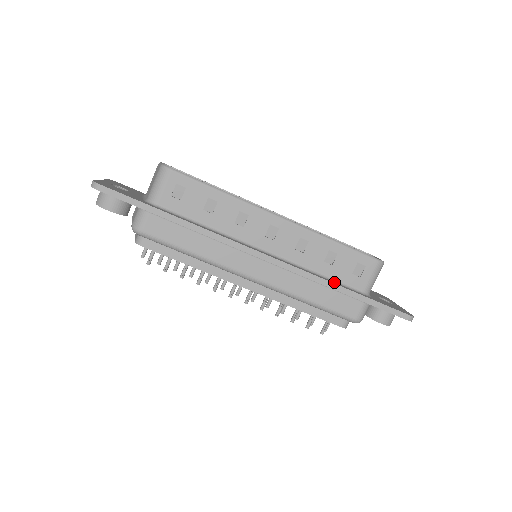
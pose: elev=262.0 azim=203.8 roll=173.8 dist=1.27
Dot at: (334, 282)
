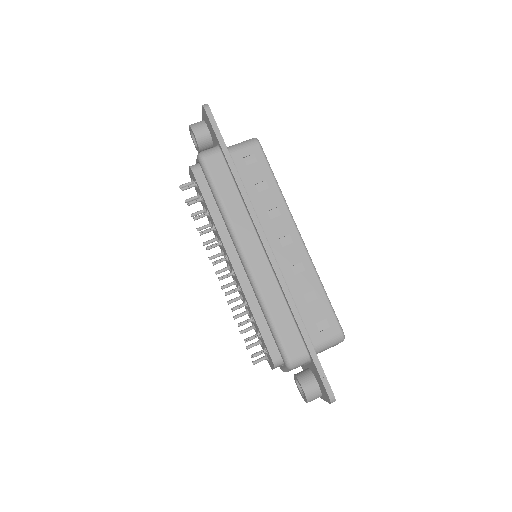
Dot at: occluded
